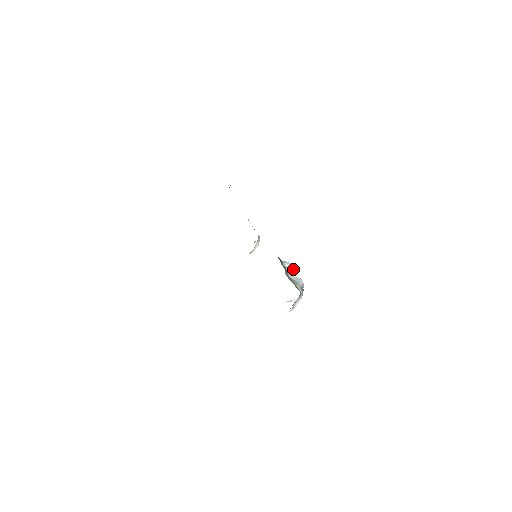
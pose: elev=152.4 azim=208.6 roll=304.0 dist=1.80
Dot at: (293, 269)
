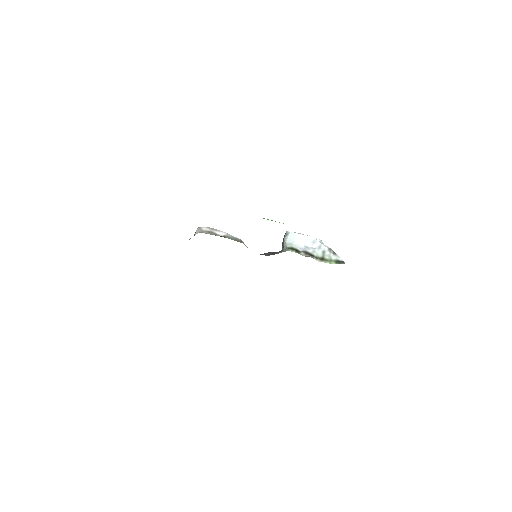
Dot at: (300, 238)
